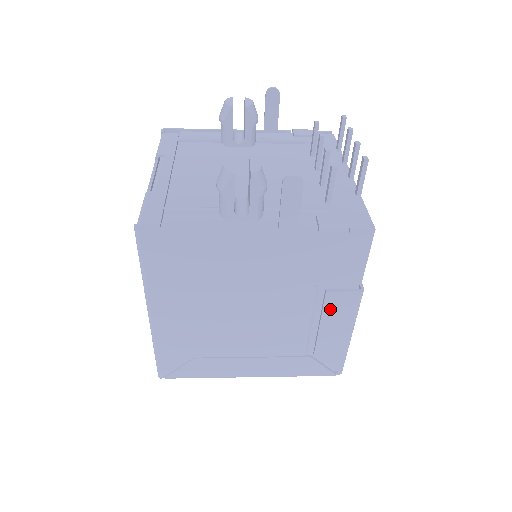
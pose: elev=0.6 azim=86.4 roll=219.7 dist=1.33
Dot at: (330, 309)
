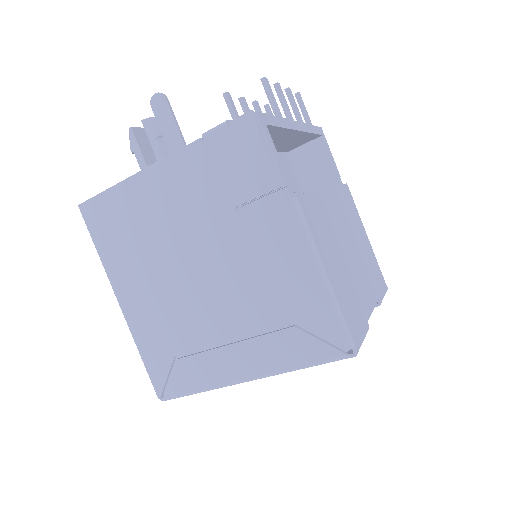
Dot at: (272, 238)
